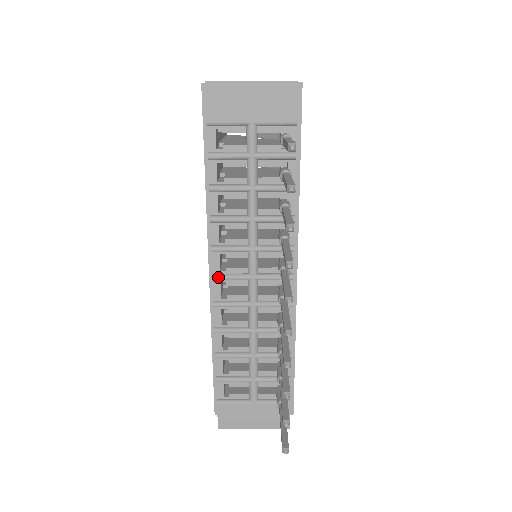
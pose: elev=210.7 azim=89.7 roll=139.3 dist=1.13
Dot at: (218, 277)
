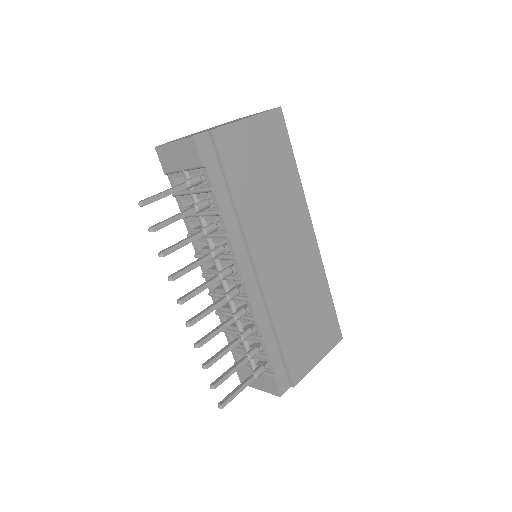
Dot at: (204, 276)
